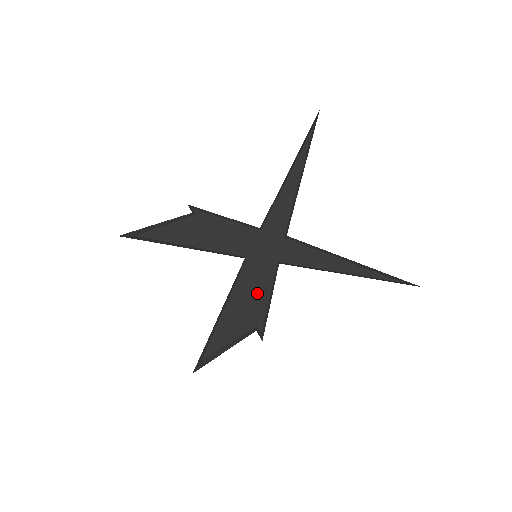
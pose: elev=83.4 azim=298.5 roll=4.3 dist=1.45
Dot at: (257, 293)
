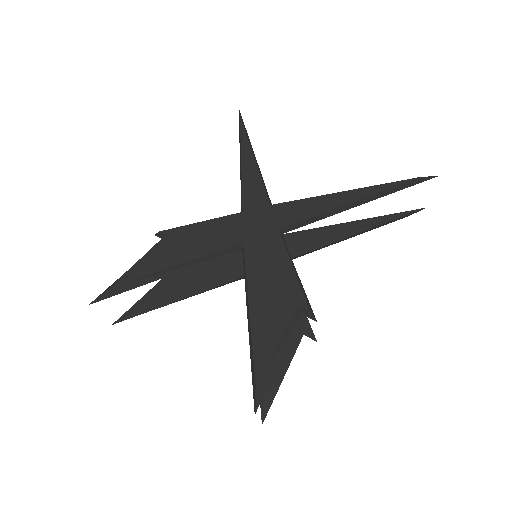
Dot at: (276, 270)
